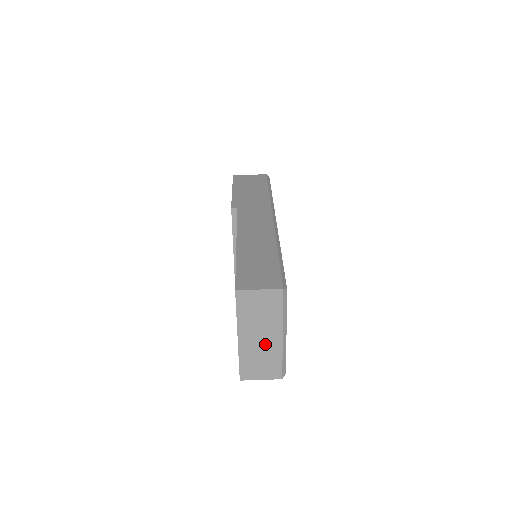
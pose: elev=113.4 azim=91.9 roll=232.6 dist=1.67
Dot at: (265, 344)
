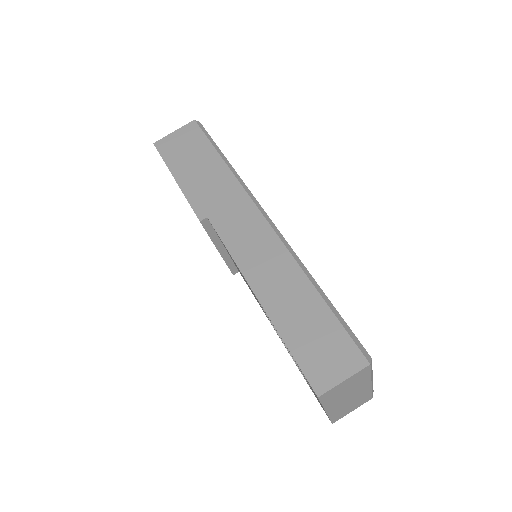
Dot at: (354, 397)
